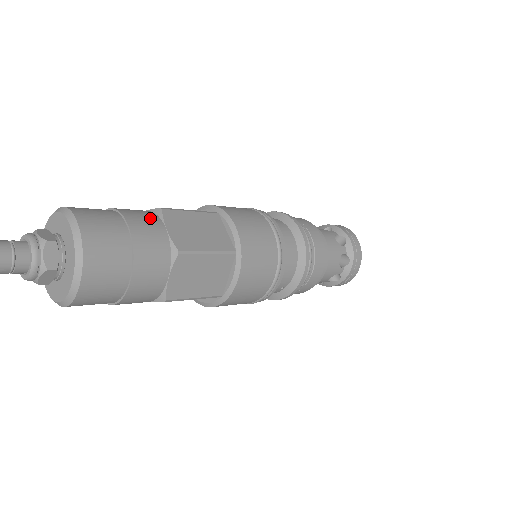
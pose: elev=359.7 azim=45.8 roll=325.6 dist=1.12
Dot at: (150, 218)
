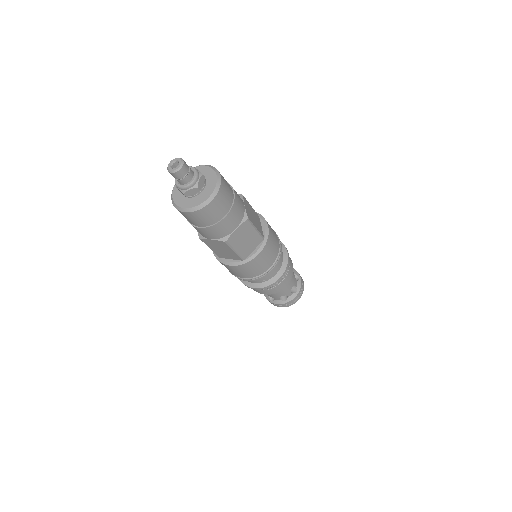
Dot at: occluded
